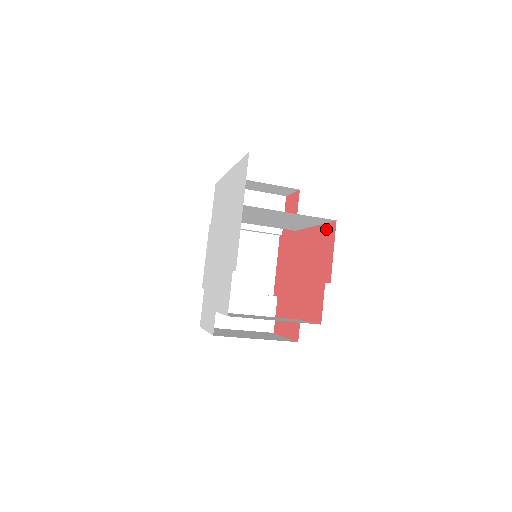
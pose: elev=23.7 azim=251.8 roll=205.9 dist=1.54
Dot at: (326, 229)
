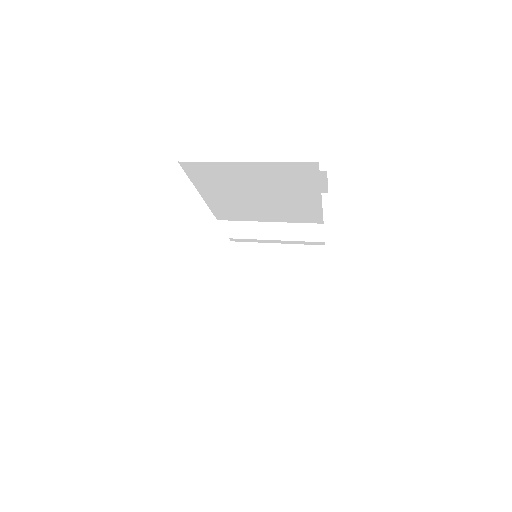
Dot at: occluded
